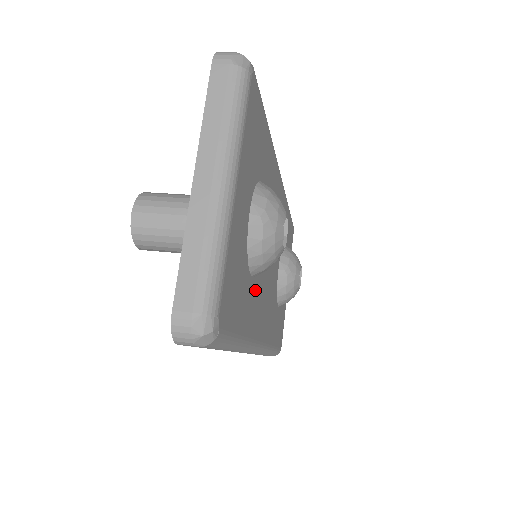
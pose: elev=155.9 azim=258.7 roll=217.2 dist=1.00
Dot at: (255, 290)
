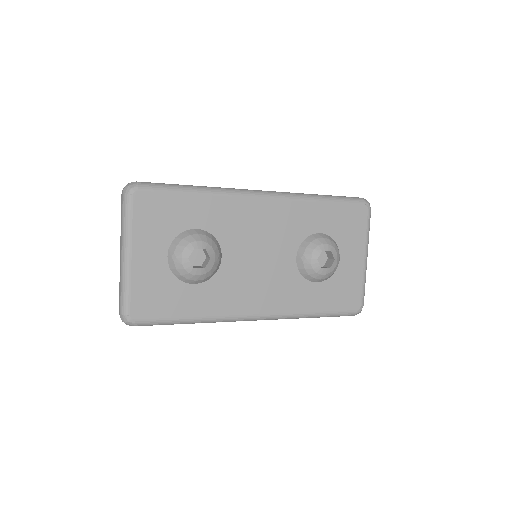
Dot at: (211, 289)
